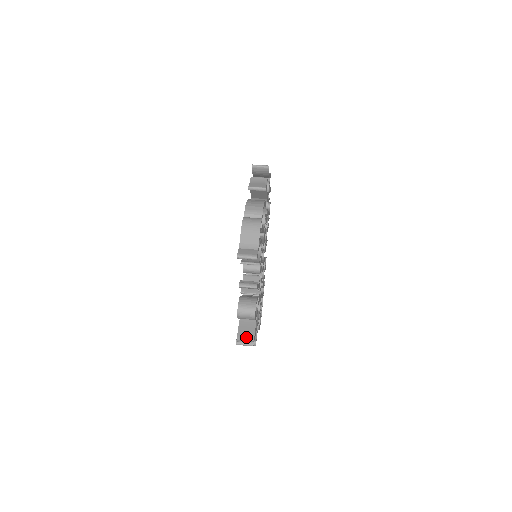
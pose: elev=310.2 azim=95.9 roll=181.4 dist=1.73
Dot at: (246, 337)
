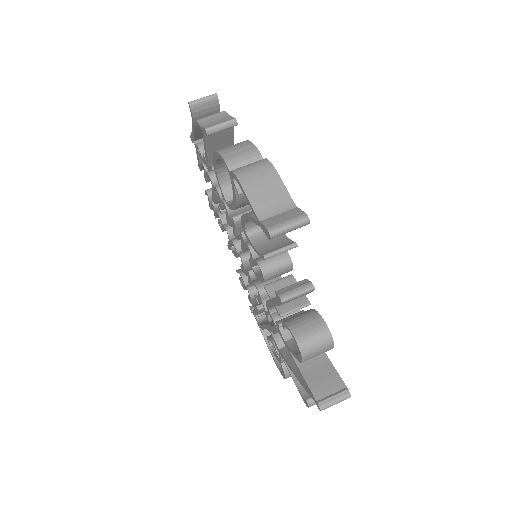
Dot at: (329, 388)
